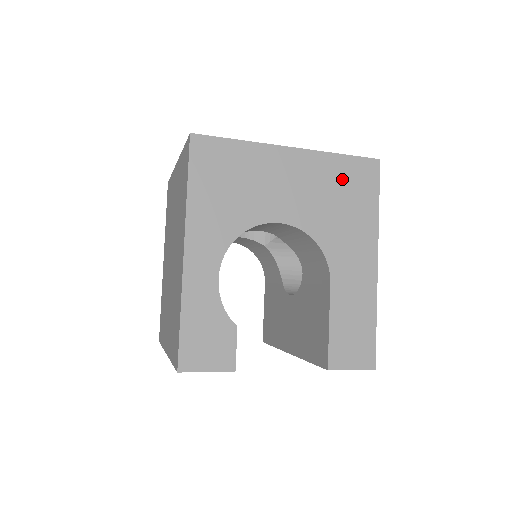
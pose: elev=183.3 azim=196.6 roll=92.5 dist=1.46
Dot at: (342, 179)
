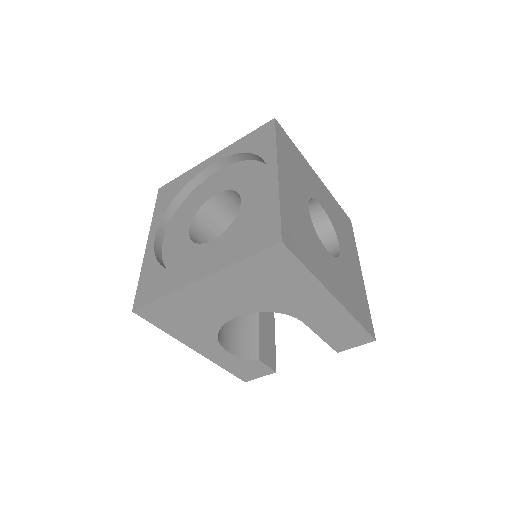
Dot at: (259, 273)
